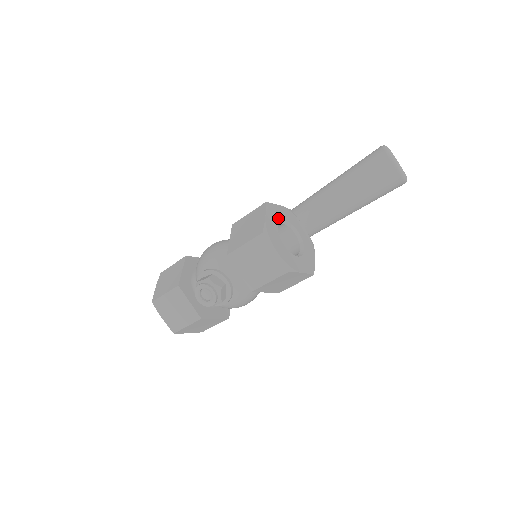
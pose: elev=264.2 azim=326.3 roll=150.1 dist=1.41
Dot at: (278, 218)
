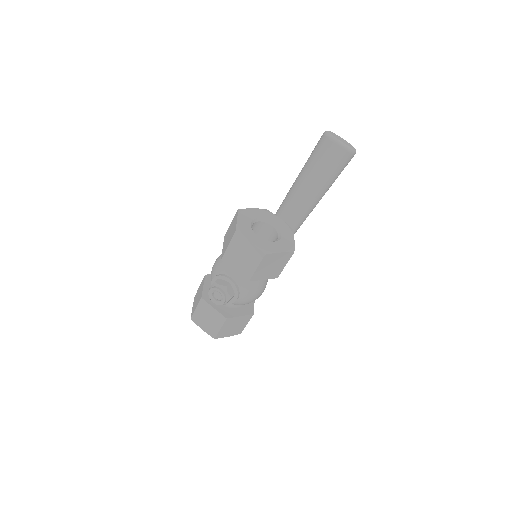
Dot at: (251, 218)
